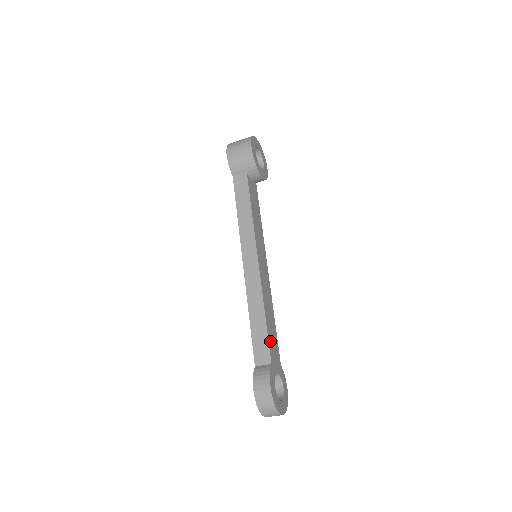
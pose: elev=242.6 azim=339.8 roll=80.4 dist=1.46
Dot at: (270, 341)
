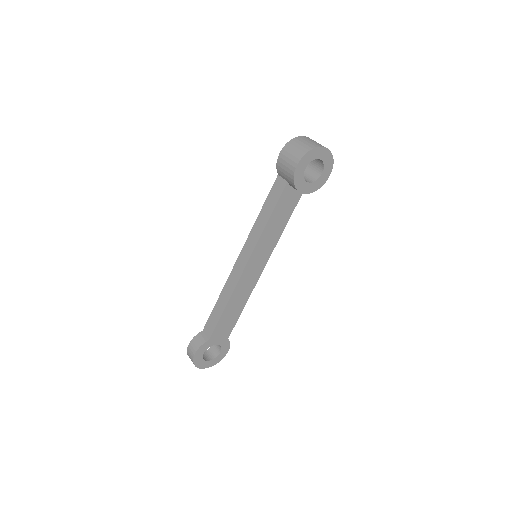
Dot at: (220, 325)
